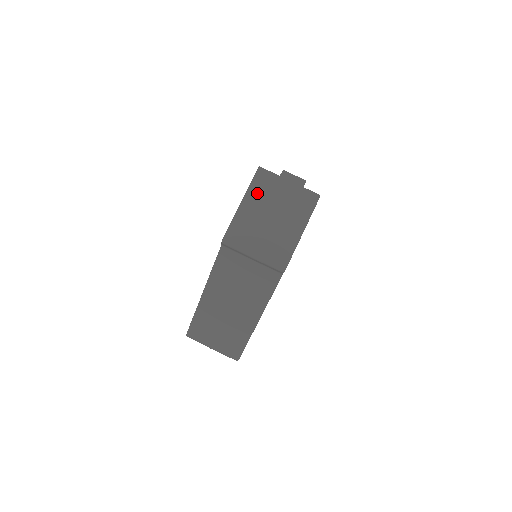
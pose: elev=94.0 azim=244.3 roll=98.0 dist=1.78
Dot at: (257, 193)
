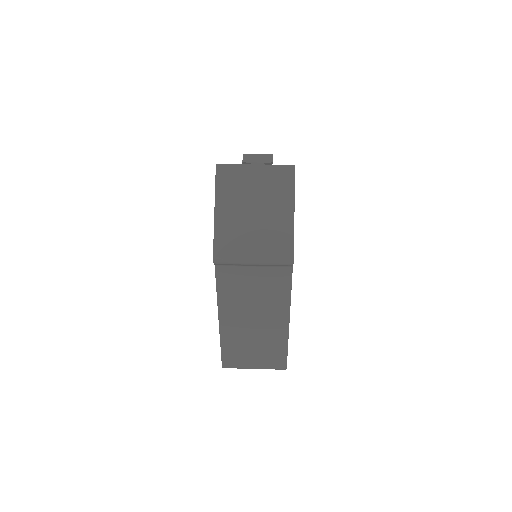
Dot at: (227, 194)
